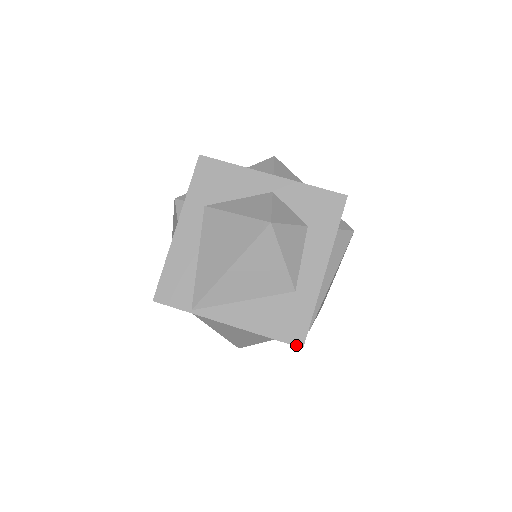
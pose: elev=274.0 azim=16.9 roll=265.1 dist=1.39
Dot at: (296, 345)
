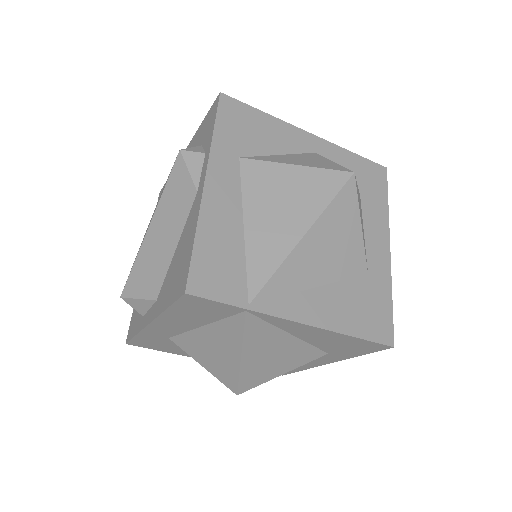
Dot at: (386, 344)
